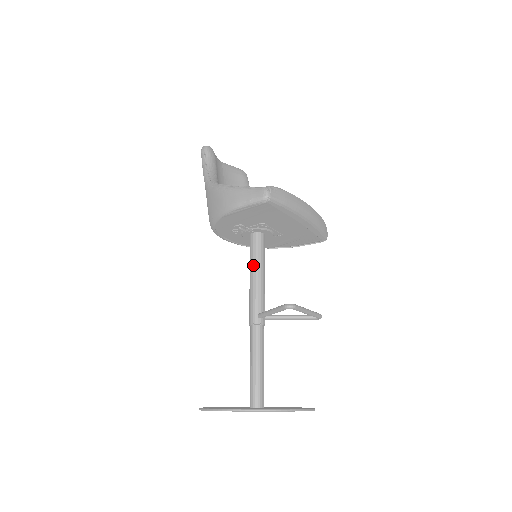
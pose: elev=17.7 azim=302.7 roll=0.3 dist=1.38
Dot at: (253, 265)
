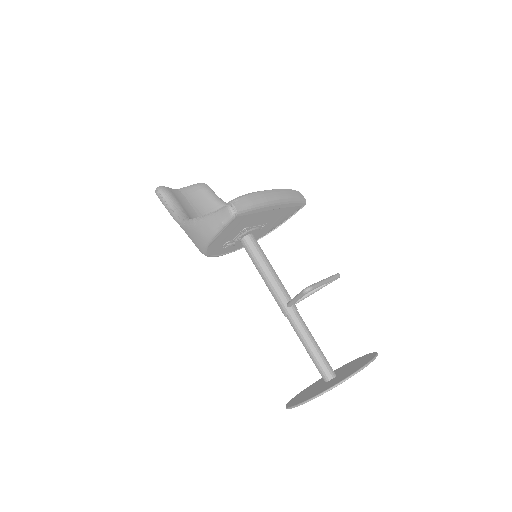
Dot at: (258, 266)
